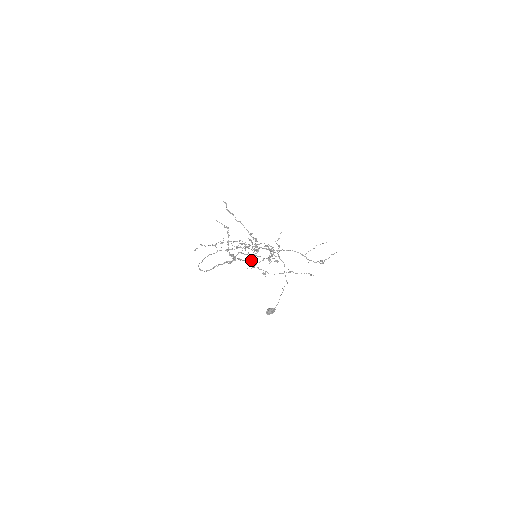
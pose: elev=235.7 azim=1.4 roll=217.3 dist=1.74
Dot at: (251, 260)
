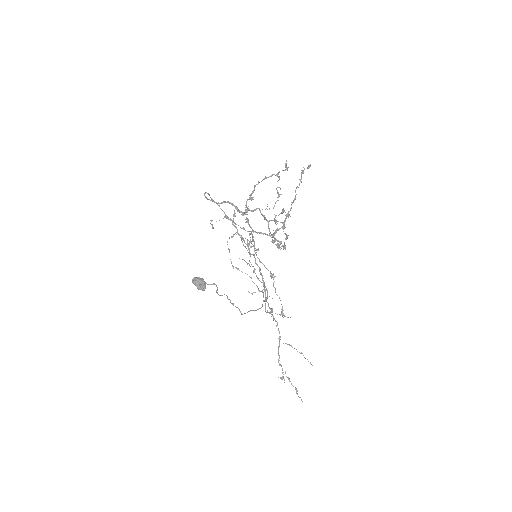
Dot at: (255, 231)
